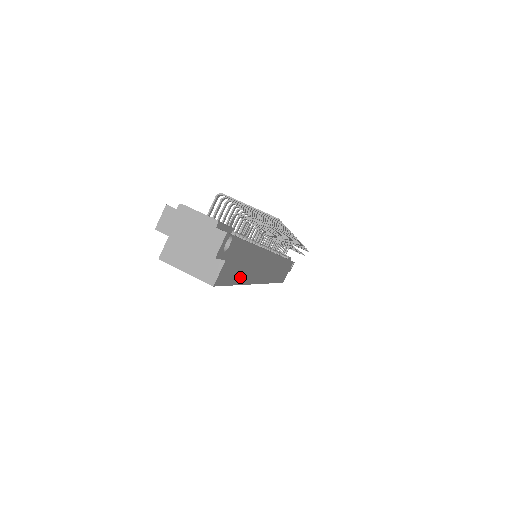
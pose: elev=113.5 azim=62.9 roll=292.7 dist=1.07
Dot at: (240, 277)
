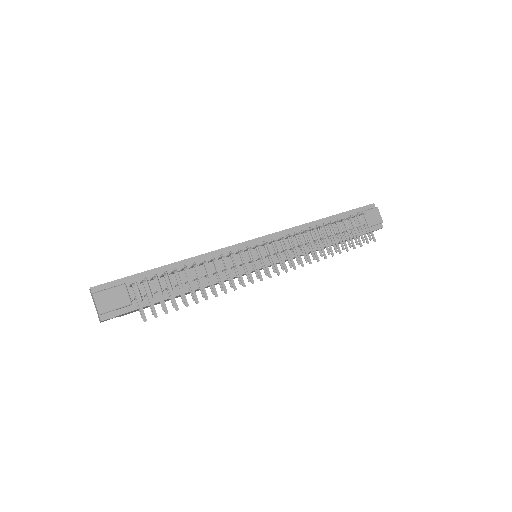
Dot at: occluded
